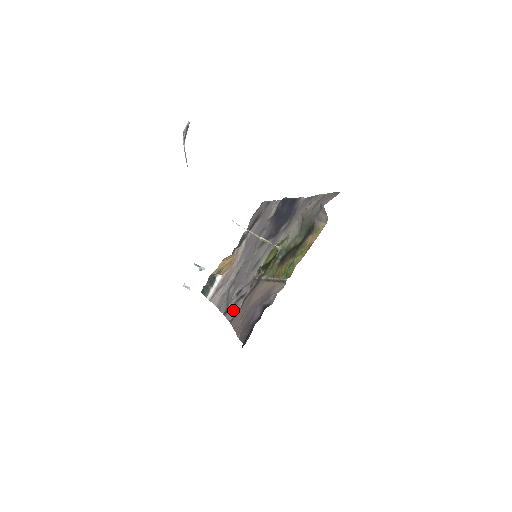
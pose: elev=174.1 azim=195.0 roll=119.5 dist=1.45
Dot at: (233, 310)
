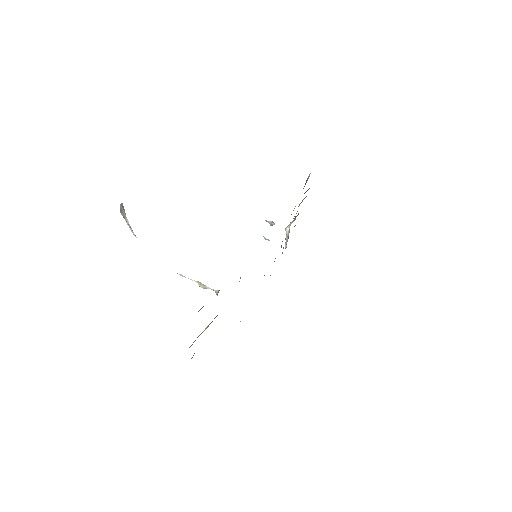
Dot at: occluded
